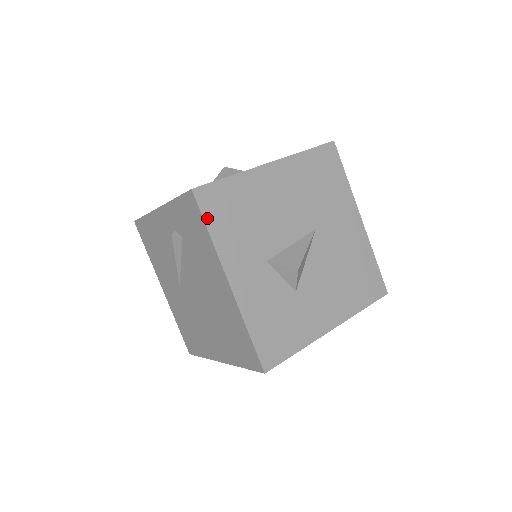
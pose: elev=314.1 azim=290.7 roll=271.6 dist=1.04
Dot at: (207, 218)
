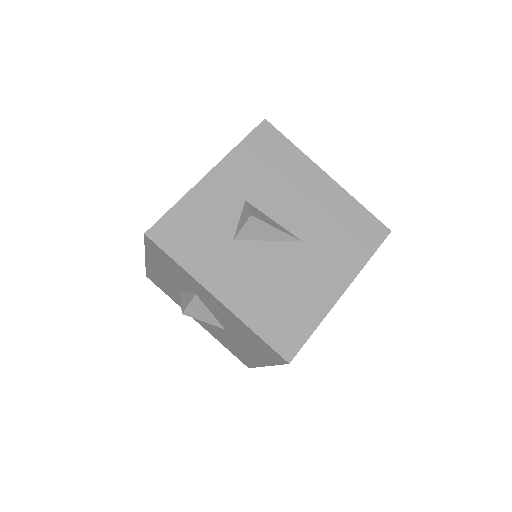
Dot at: (251, 137)
